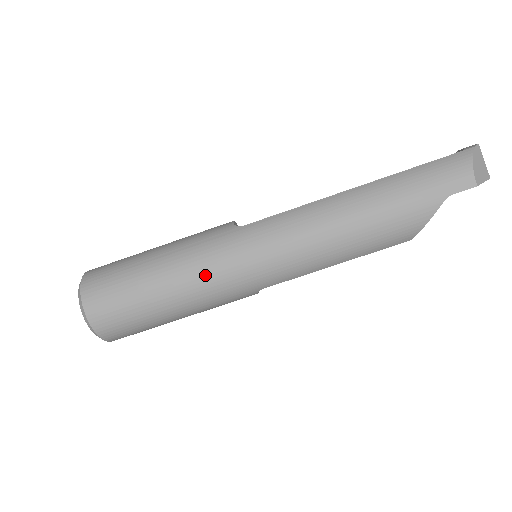
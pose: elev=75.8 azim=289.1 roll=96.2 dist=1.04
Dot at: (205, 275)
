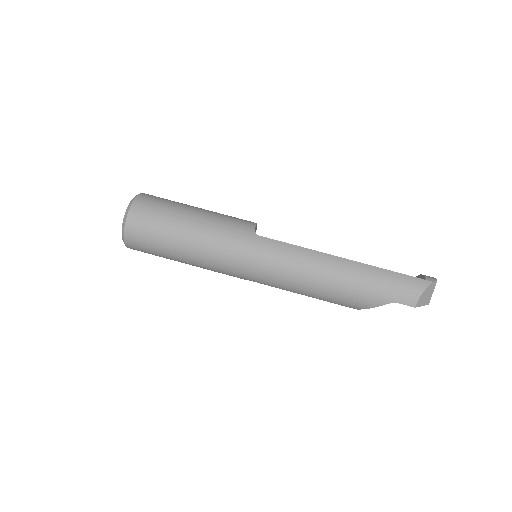
Dot at: (216, 253)
